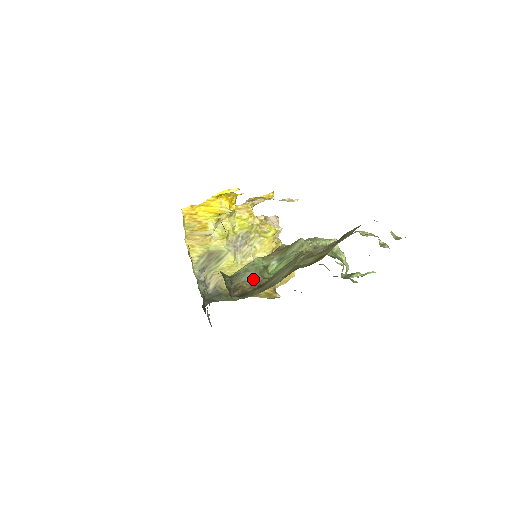
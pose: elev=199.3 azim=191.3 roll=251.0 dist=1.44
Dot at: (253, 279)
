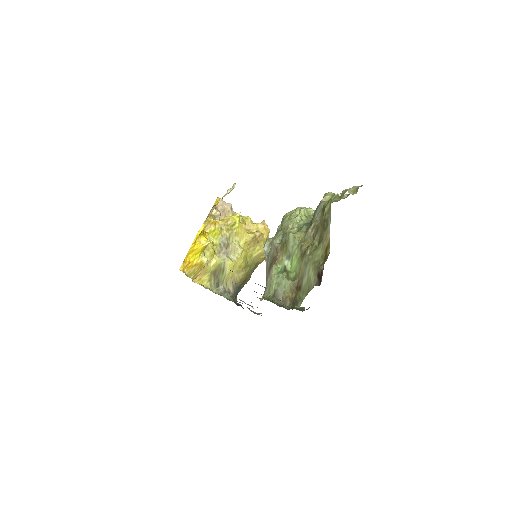
Dot at: (288, 286)
